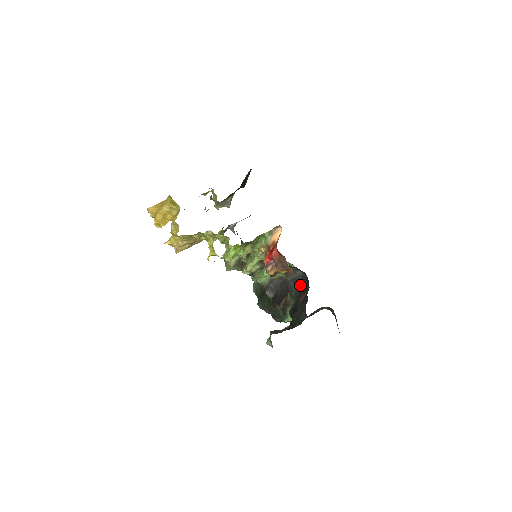
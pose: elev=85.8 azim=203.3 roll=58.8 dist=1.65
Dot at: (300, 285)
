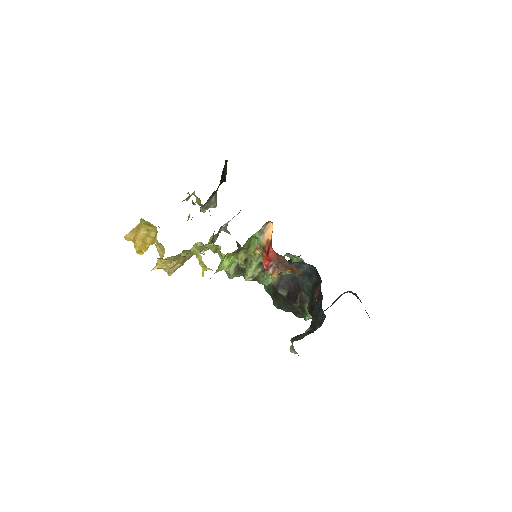
Dot at: (311, 279)
